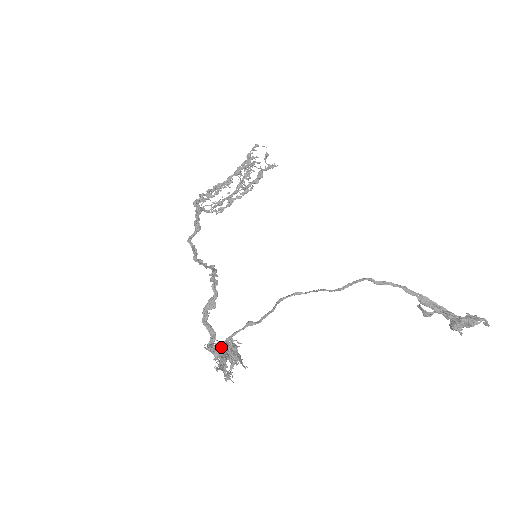
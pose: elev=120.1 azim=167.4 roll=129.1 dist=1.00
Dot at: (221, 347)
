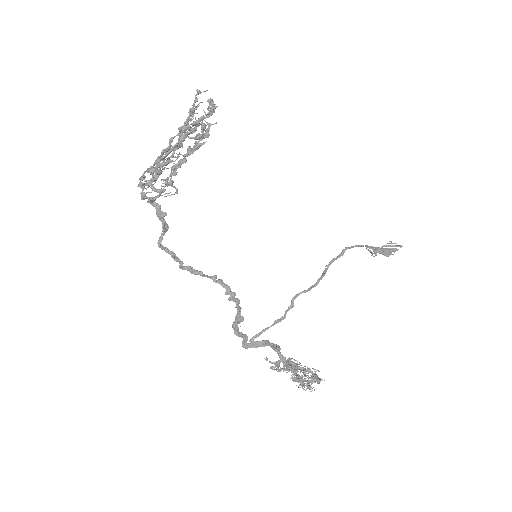
Dot at: occluded
